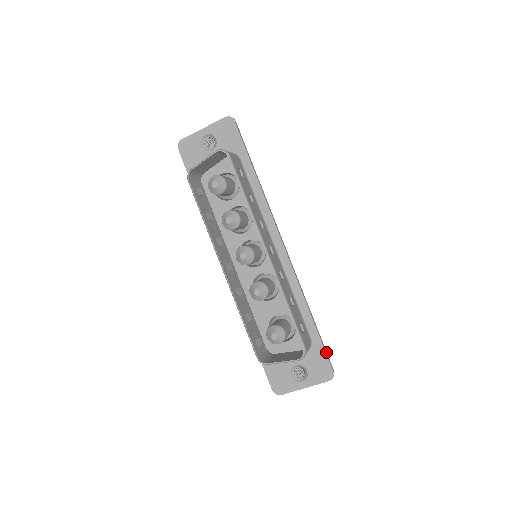
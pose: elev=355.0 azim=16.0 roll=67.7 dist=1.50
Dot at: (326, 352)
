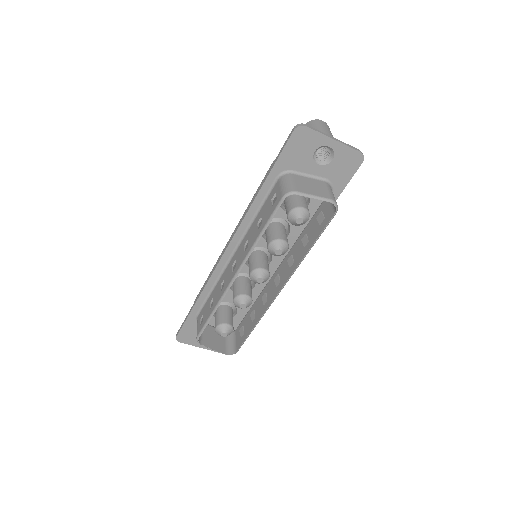
Dot at: occluded
